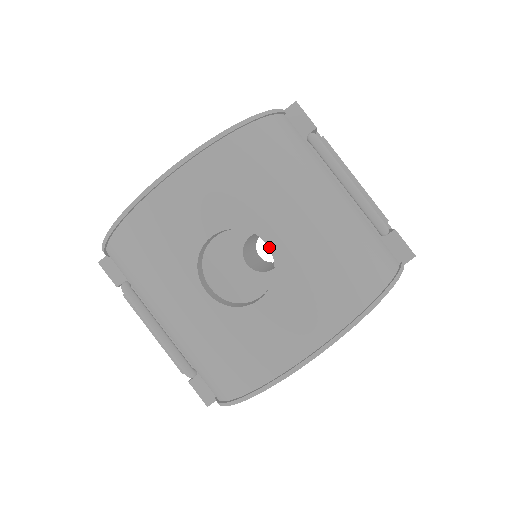
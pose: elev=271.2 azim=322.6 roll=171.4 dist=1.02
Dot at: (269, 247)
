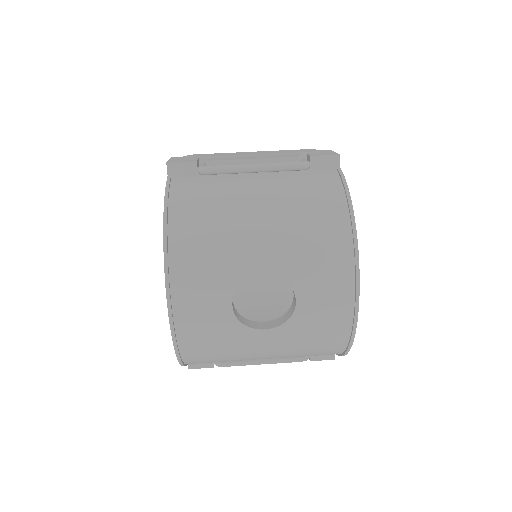
Dot at: occluded
